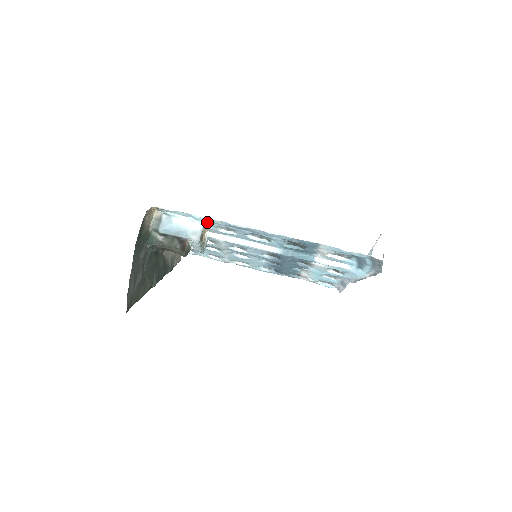
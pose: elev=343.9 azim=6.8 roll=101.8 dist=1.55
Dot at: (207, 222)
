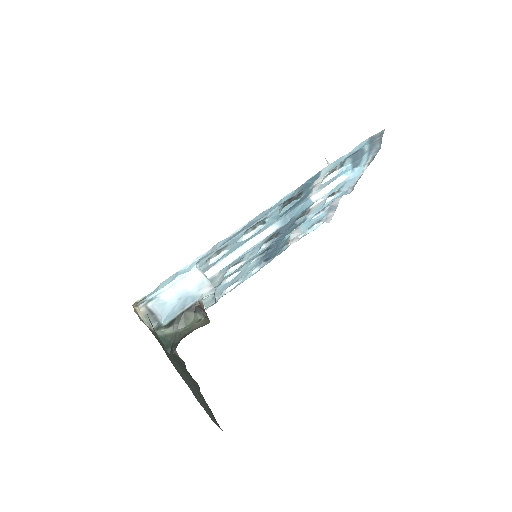
Dot at: occluded
